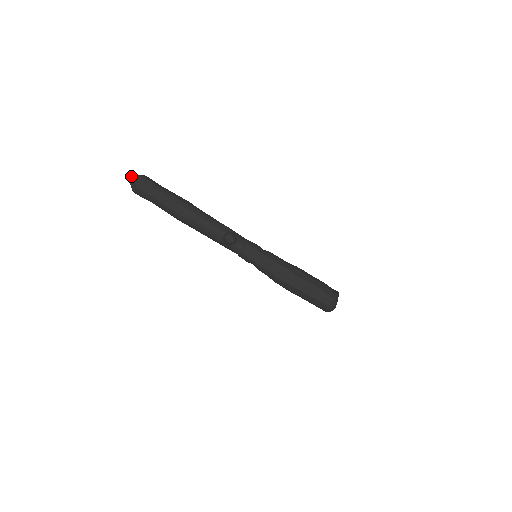
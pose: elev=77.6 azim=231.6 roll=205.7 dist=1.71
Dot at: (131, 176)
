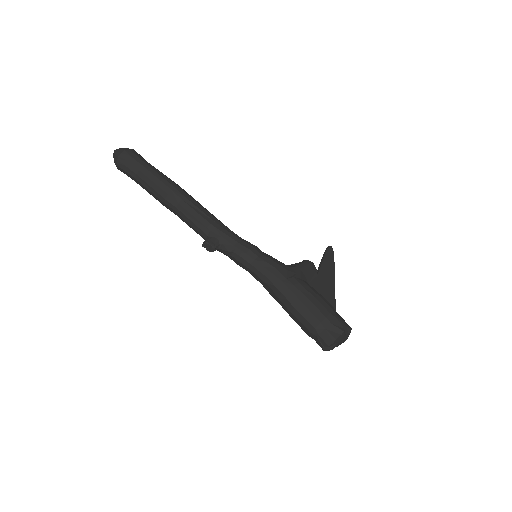
Dot at: occluded
